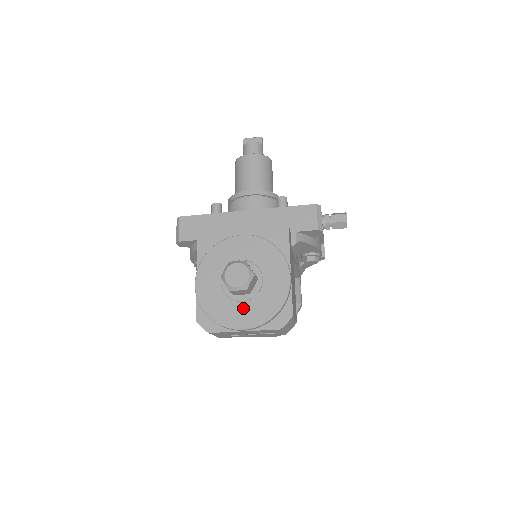
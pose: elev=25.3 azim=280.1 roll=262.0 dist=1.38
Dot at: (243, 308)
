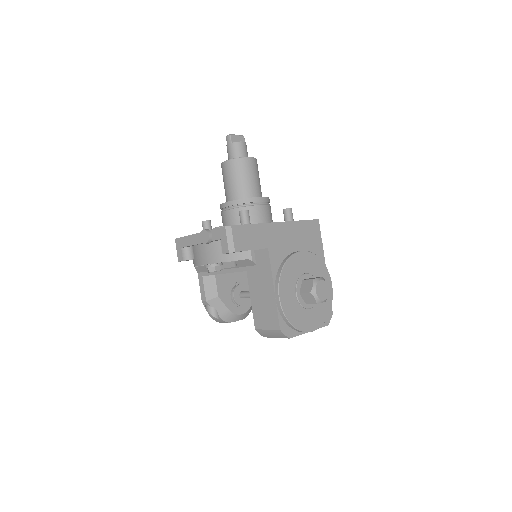
Dot at: (311, 314)
